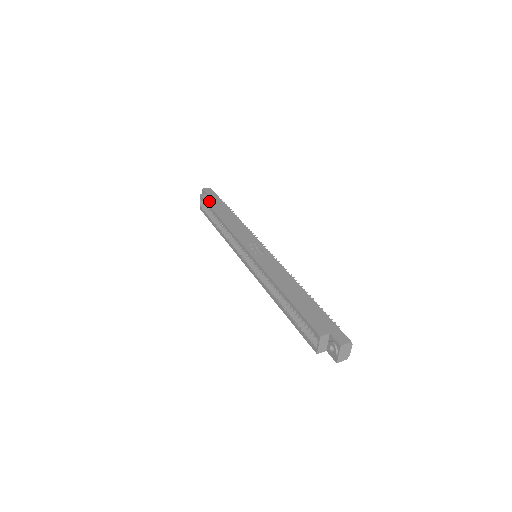
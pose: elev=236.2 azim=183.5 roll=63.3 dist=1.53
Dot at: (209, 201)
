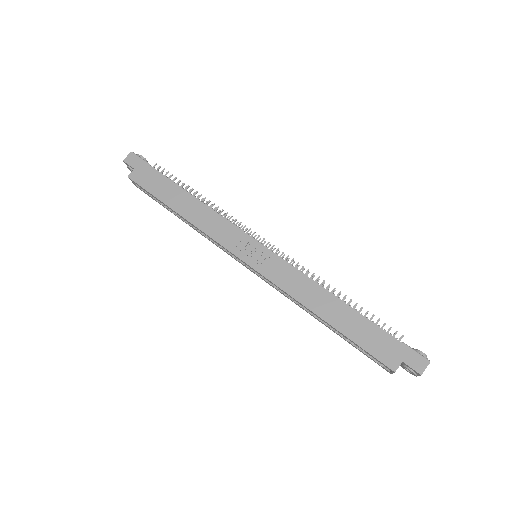
Dot at: (147, 185)
